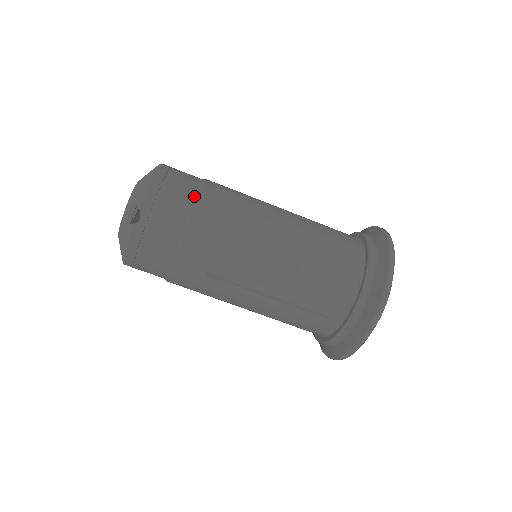
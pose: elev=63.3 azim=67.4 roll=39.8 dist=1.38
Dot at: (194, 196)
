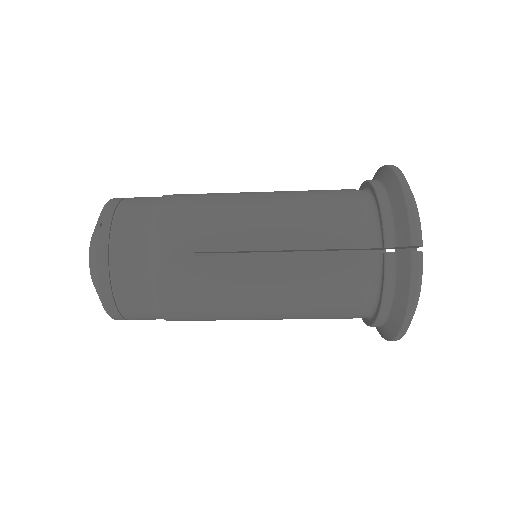
Dot at: (158, 198)
